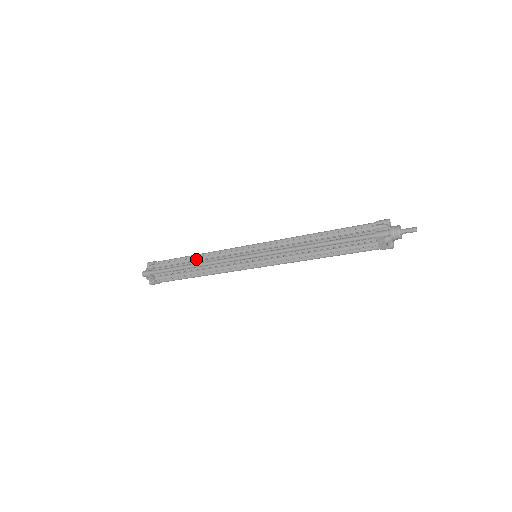
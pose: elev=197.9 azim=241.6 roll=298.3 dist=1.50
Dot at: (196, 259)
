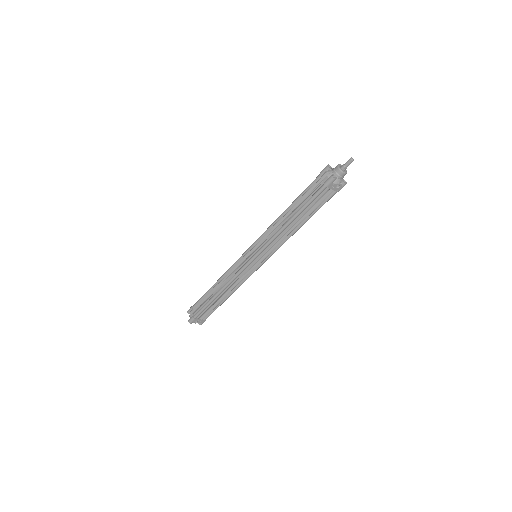
Dot at: (217, 287)
